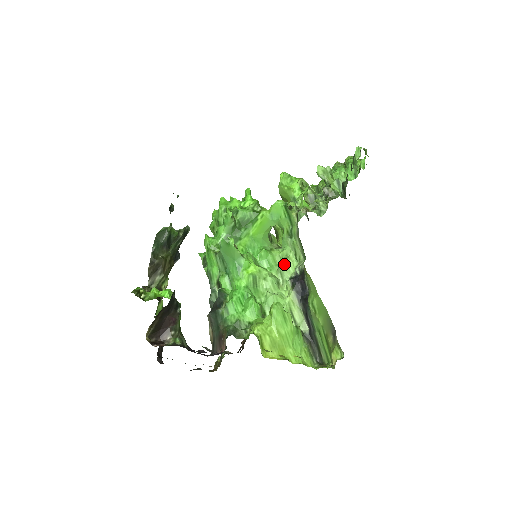
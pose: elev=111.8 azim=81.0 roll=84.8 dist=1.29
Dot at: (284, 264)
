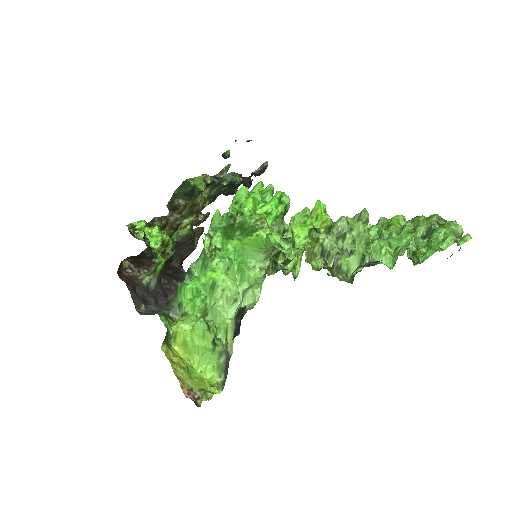
Dot at: (248, 291)
